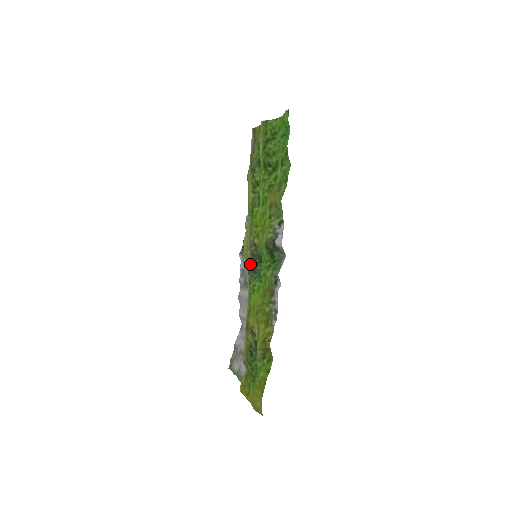
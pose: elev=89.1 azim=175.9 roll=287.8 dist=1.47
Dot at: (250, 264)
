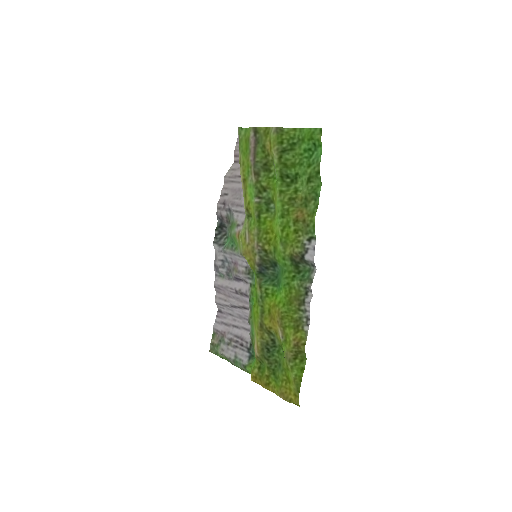
Dot at: (259, 268)
